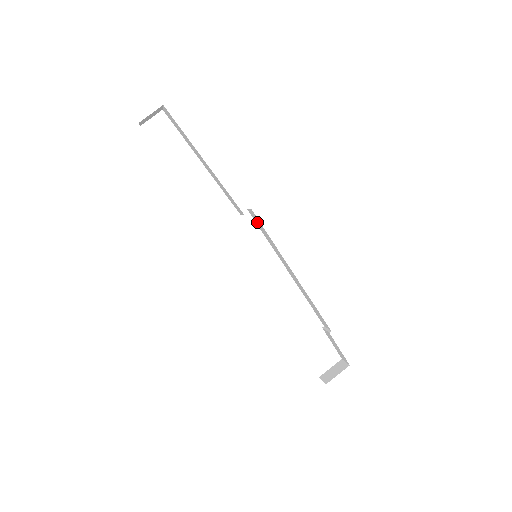
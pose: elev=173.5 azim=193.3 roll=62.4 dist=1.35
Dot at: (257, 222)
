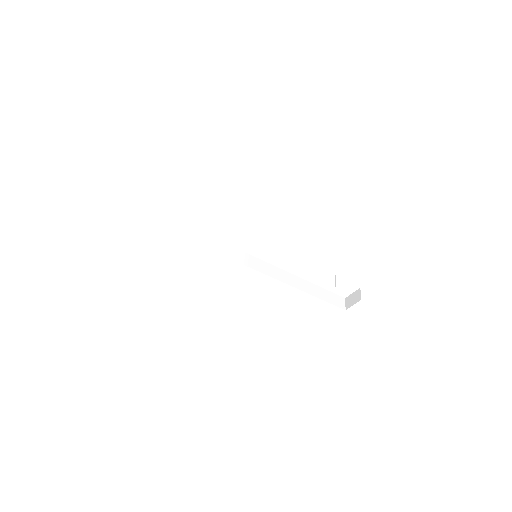
Dot at: occluded
